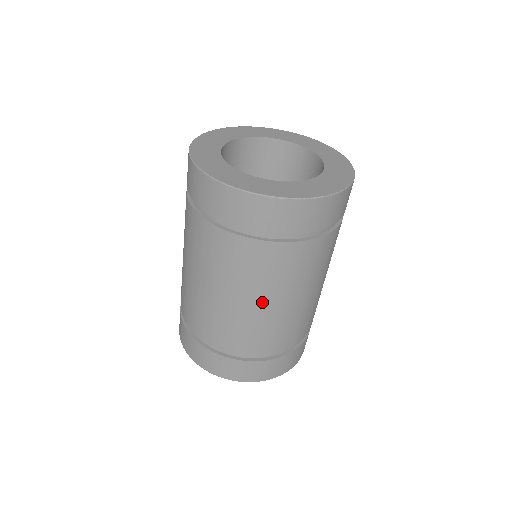
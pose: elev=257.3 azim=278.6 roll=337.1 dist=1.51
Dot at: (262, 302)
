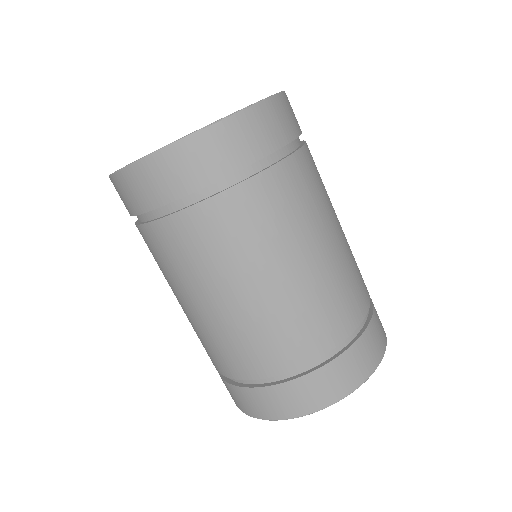
Dot at: (288, 268)
